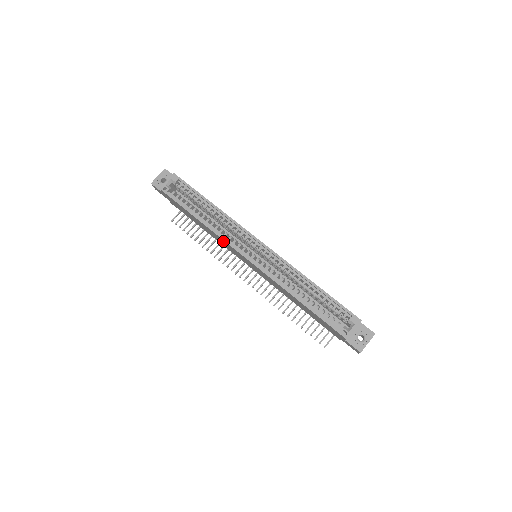
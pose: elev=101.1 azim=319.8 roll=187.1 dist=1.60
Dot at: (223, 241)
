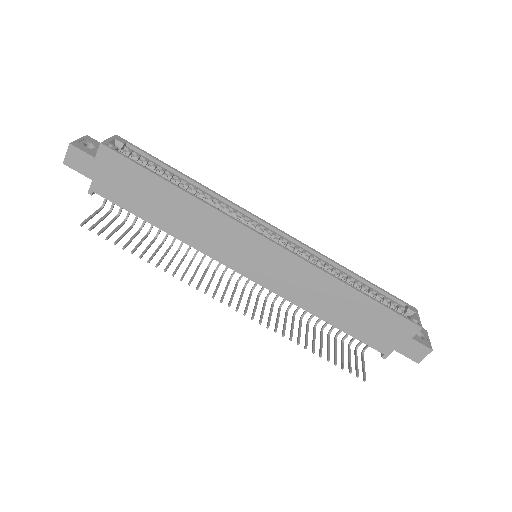
Dot at: (221, 223)
